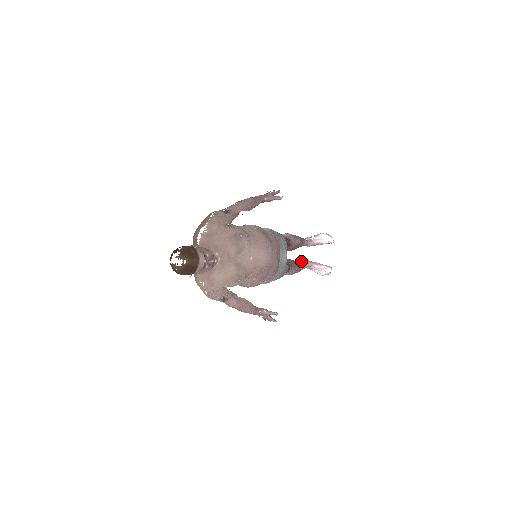
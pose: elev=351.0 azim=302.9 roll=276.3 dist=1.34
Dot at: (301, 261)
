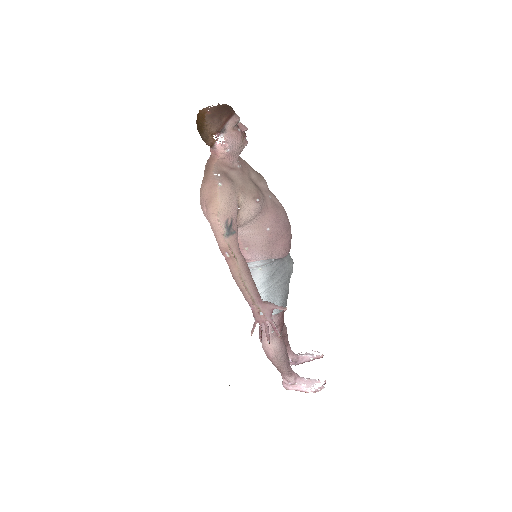
Dot at: occluded
